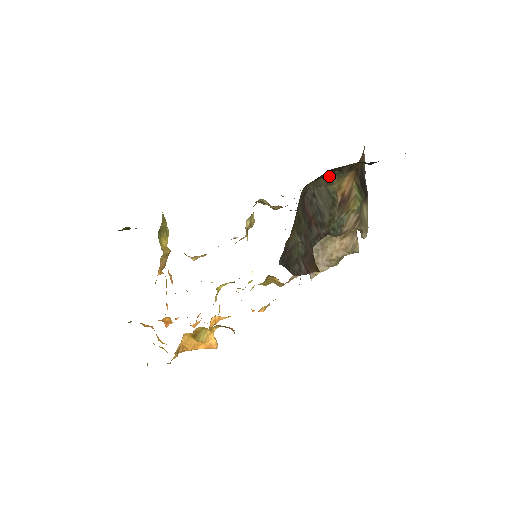
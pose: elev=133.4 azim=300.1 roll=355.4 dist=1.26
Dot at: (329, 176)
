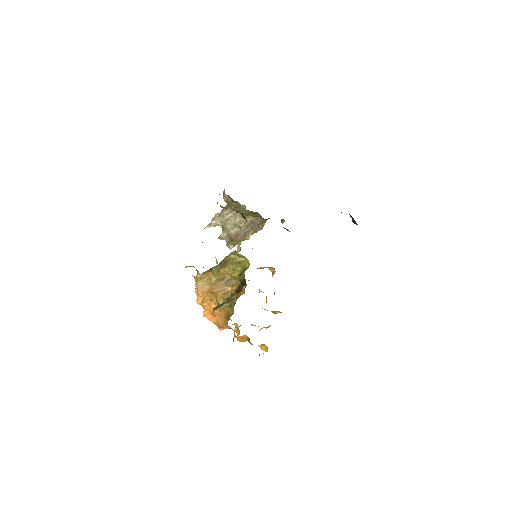
Dot at: occluded
